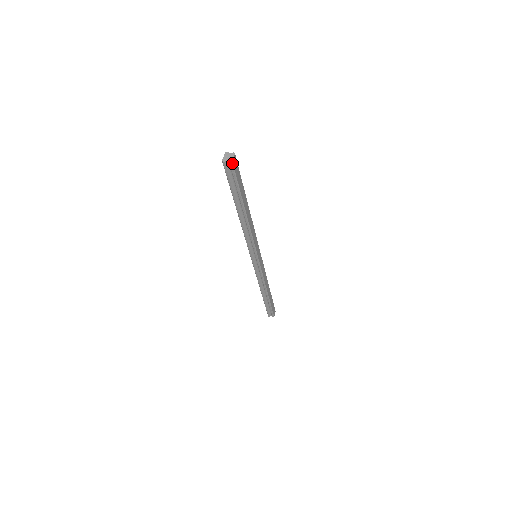
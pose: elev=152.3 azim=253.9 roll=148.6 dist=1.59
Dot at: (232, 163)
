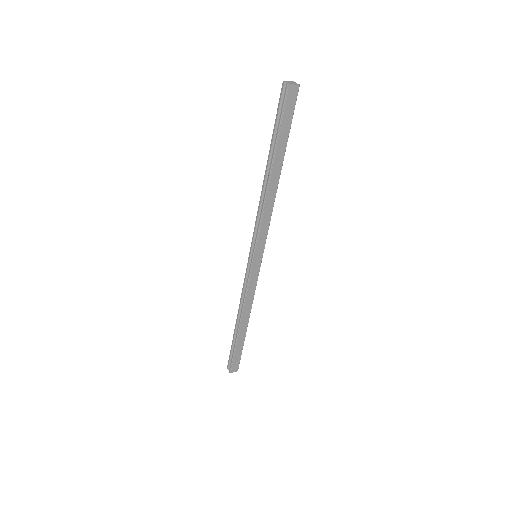
Dot at: (289, 87)
